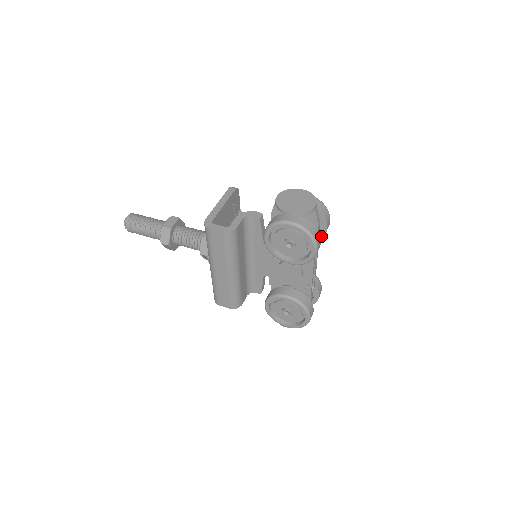
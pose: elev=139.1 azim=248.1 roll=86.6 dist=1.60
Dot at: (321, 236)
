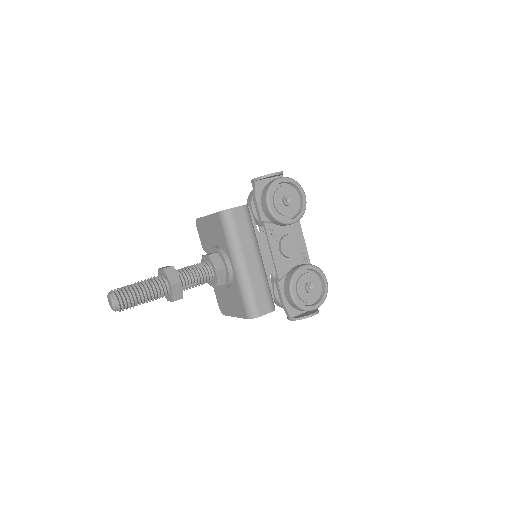
Dot at: occluded
